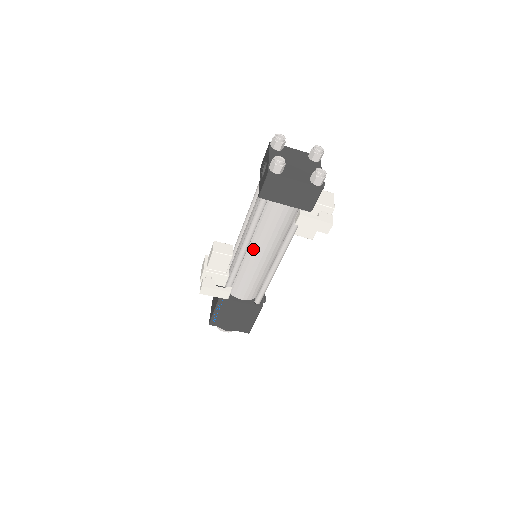
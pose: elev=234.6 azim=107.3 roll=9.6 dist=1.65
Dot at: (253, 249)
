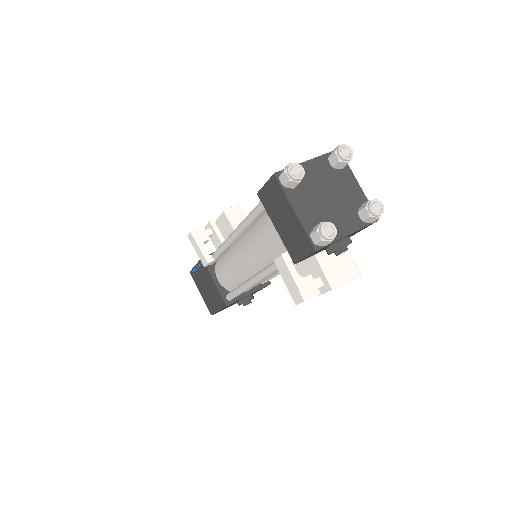
Dot at: (242, 244)
